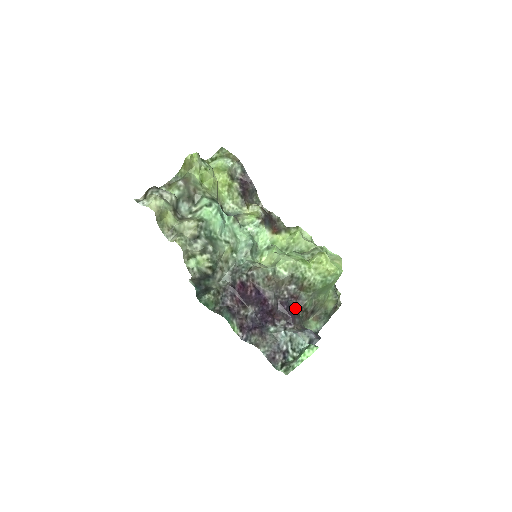
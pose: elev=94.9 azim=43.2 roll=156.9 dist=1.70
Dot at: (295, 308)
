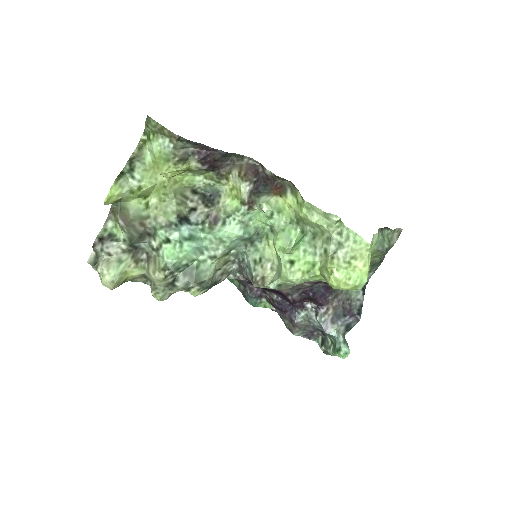
Dot at: (325, 288)
